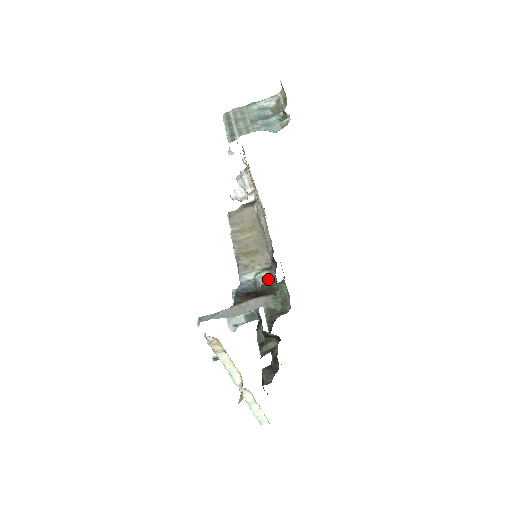
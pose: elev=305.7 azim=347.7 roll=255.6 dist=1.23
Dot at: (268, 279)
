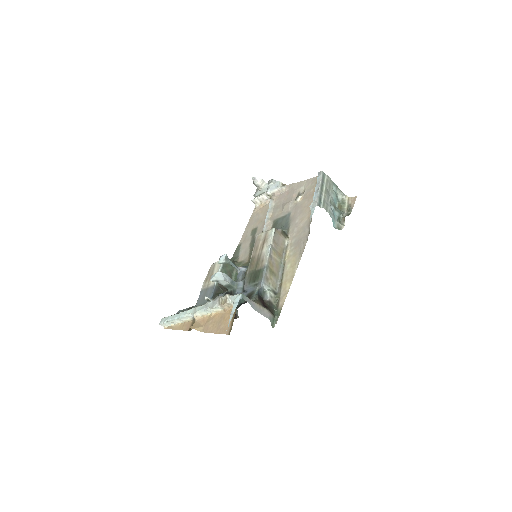
Dot at: (273, 300)
